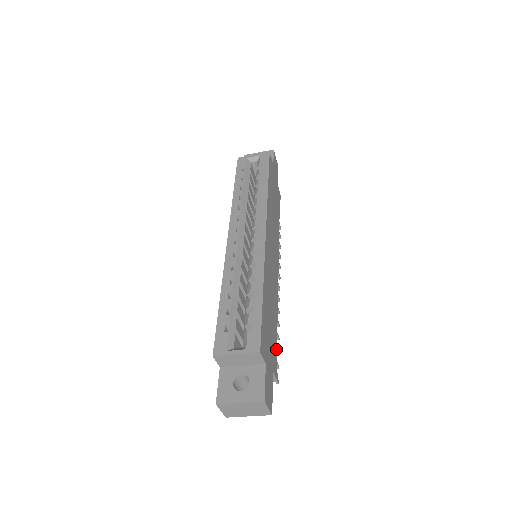
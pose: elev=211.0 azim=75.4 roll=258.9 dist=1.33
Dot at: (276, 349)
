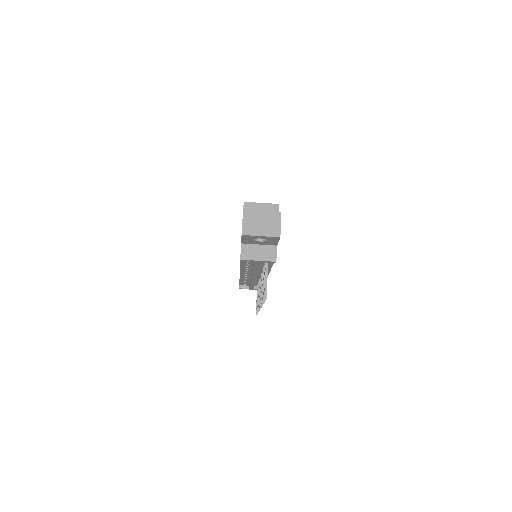
Dot at: occluded
